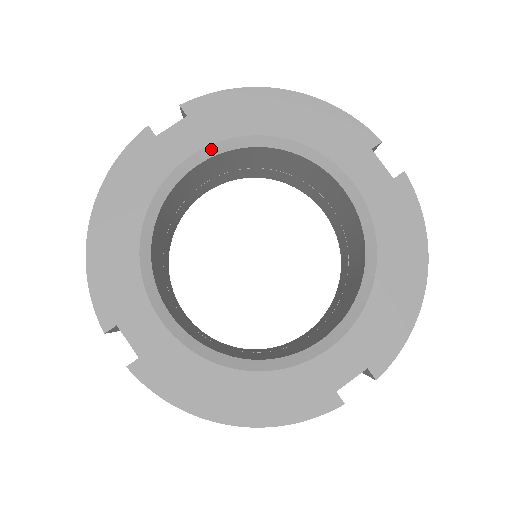
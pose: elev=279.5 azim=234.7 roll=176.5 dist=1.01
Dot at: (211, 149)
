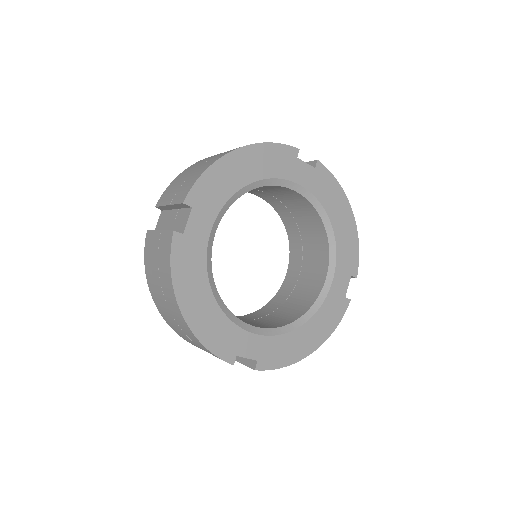
Dot at: (218, 218)
